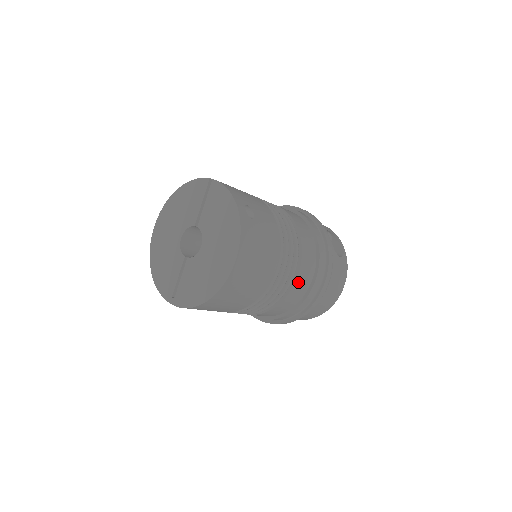
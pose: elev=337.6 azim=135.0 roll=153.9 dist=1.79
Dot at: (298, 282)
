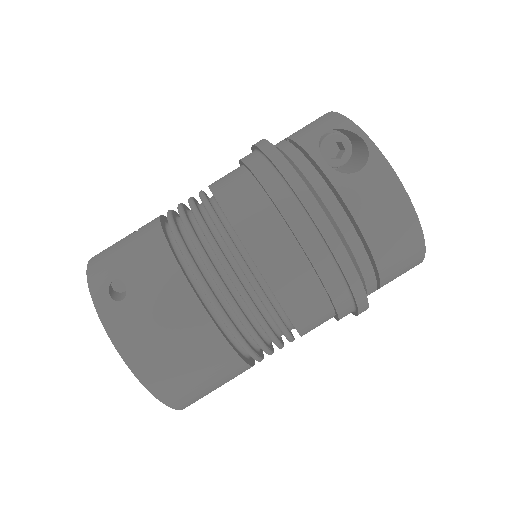
Dot at: (284, 294)
